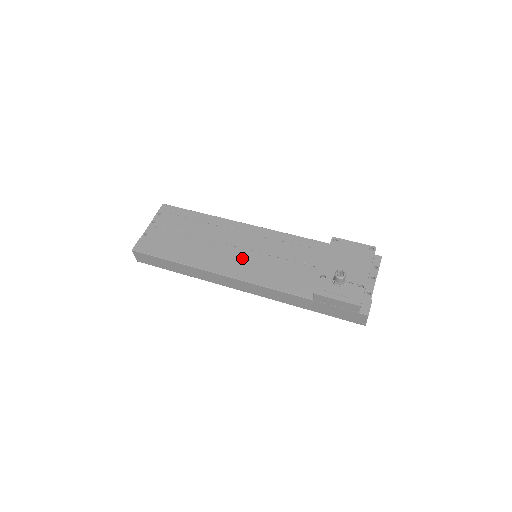
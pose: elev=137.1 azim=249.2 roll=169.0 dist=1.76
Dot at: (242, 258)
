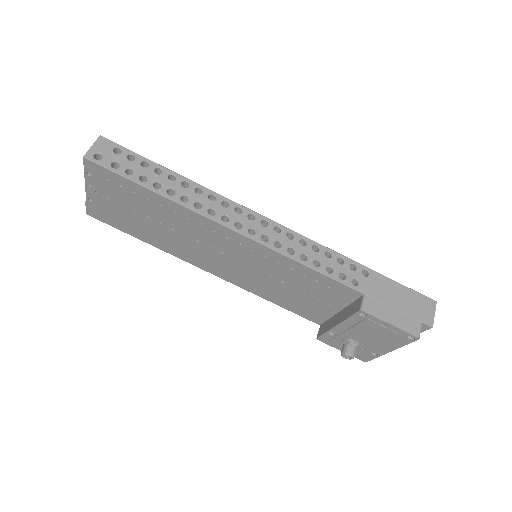
Dot at: (234, 268)
